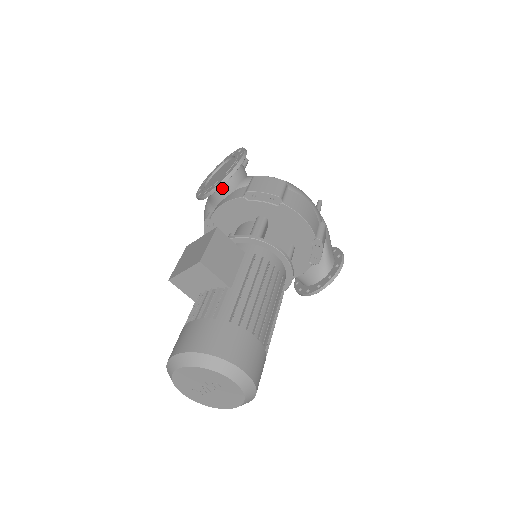
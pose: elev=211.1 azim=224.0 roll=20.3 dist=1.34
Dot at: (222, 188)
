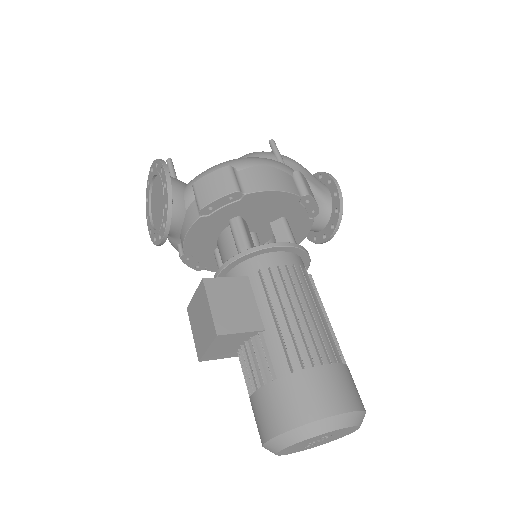
Dot at: (172, 220)
